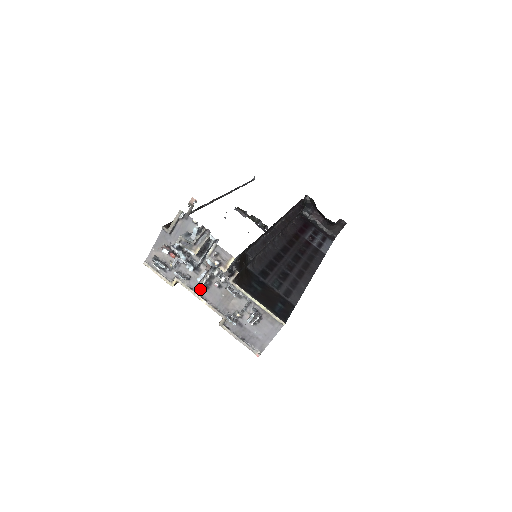
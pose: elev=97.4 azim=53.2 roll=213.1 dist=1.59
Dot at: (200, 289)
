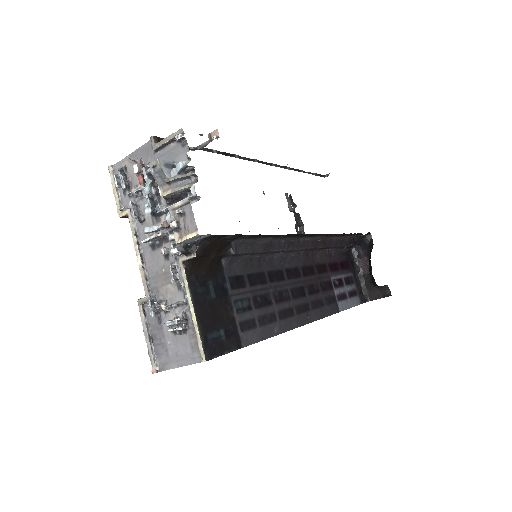
Dot at: (145, 243)
